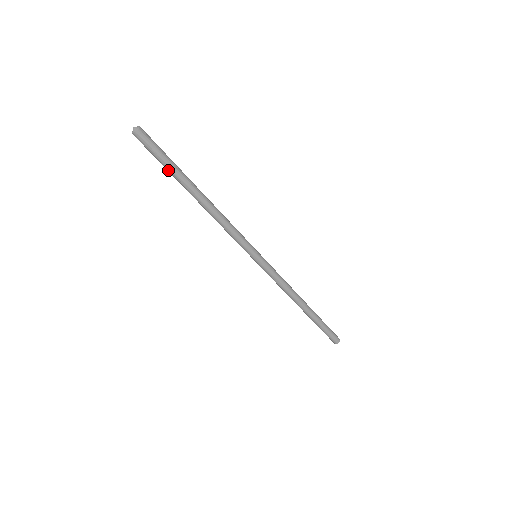
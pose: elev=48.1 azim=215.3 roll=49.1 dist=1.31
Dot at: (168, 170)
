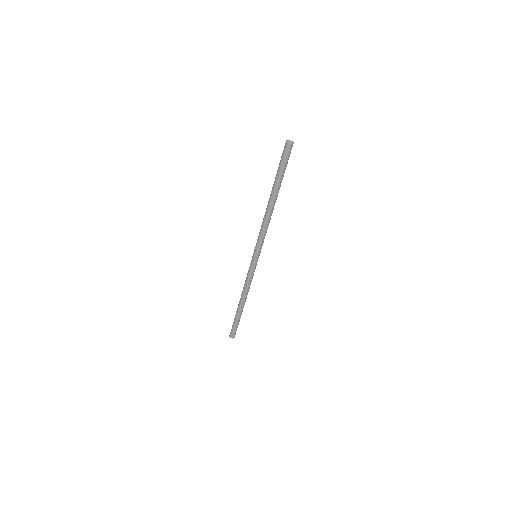
Dot at: (277, 175)
